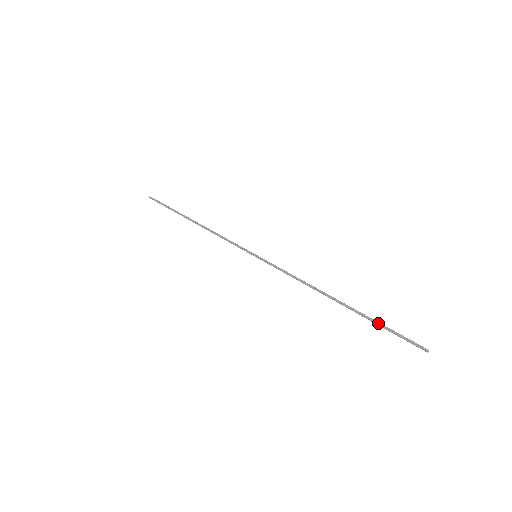
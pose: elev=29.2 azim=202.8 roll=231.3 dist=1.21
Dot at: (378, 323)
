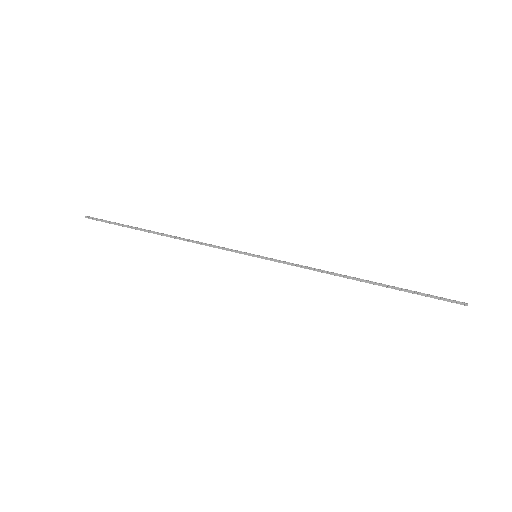
Dot at: (413, 292)
